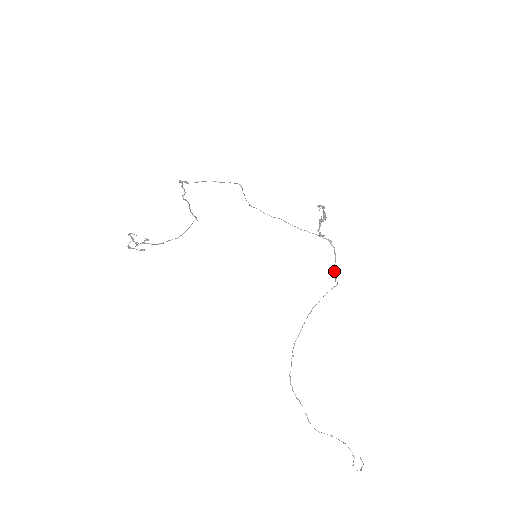
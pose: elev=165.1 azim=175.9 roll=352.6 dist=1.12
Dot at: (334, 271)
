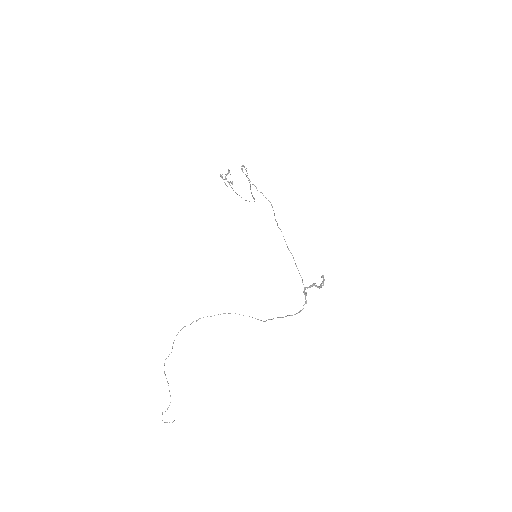
Dot at: (280, 317)
